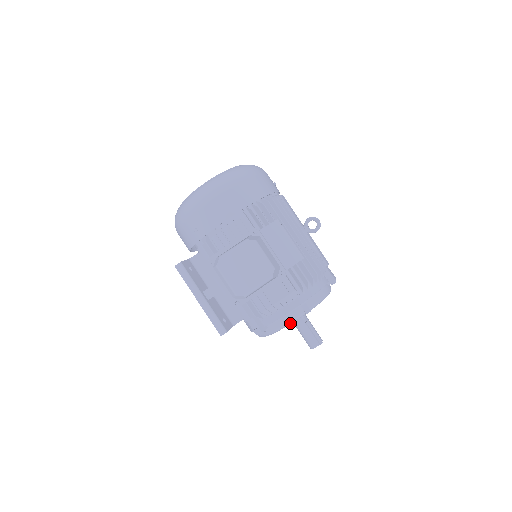
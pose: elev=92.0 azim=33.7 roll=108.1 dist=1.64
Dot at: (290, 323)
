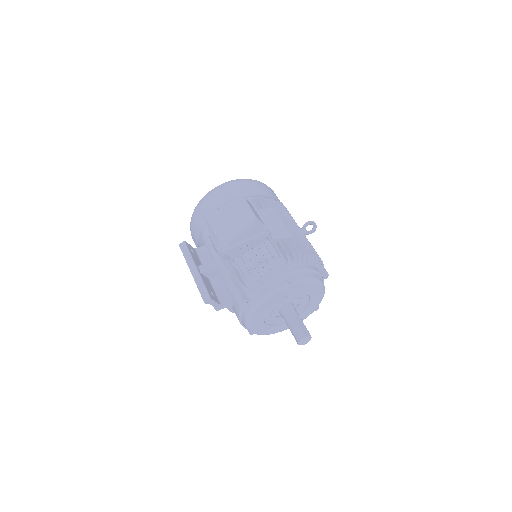
Dot at: (273, 292)
